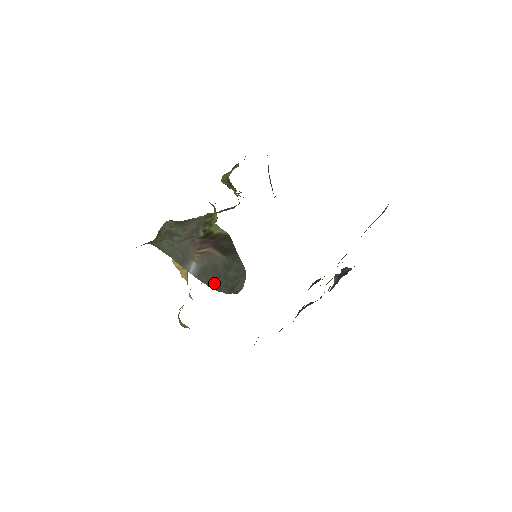
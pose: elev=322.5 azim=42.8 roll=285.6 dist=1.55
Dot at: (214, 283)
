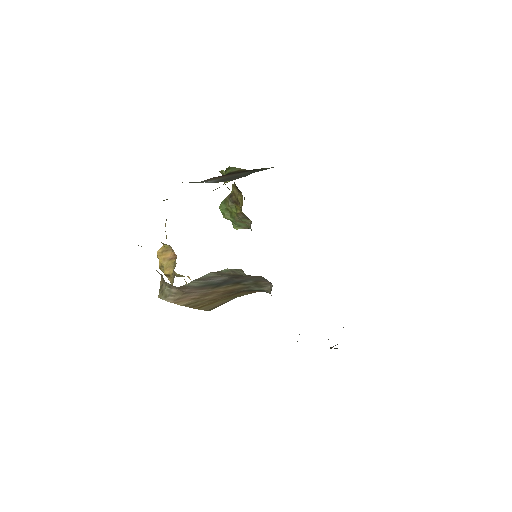
Dot at: (238, 178)
